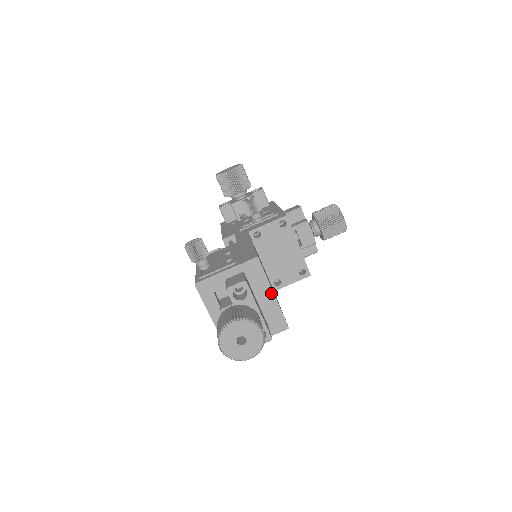
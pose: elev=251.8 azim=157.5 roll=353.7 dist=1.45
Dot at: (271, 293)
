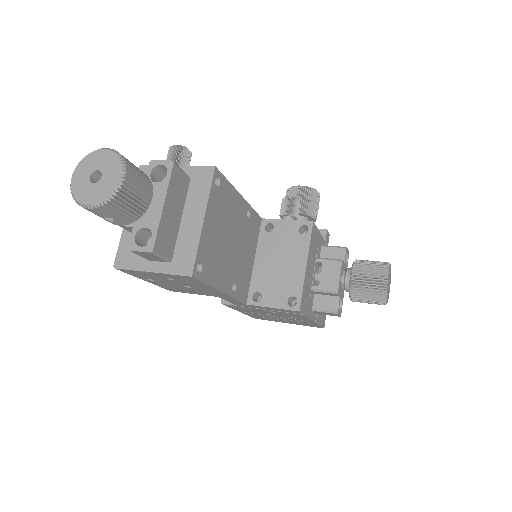
Dot at: (201, 218)
